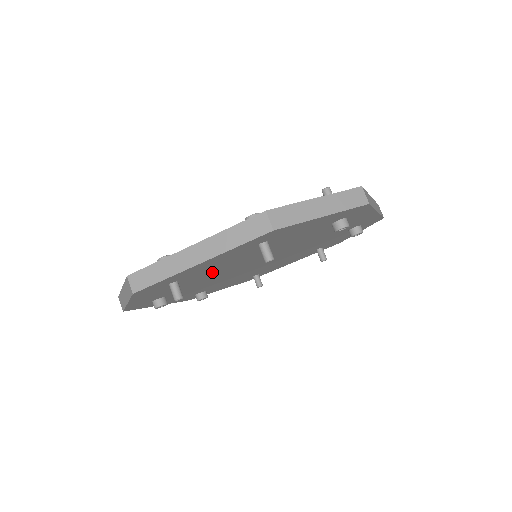
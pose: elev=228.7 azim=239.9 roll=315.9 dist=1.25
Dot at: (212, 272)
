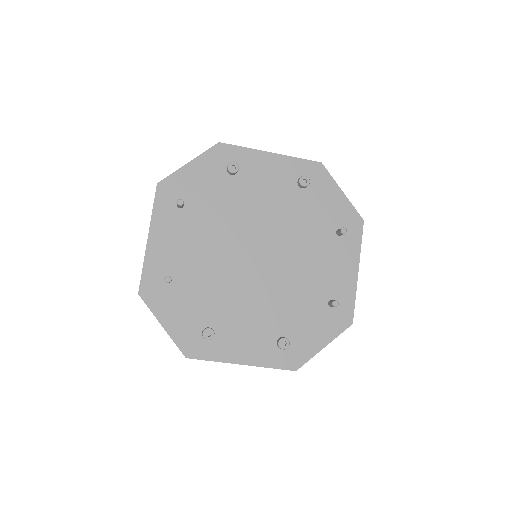
Dot at: (200, 265)
